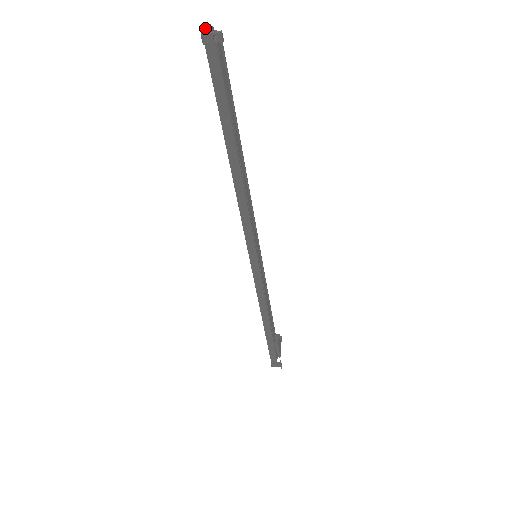
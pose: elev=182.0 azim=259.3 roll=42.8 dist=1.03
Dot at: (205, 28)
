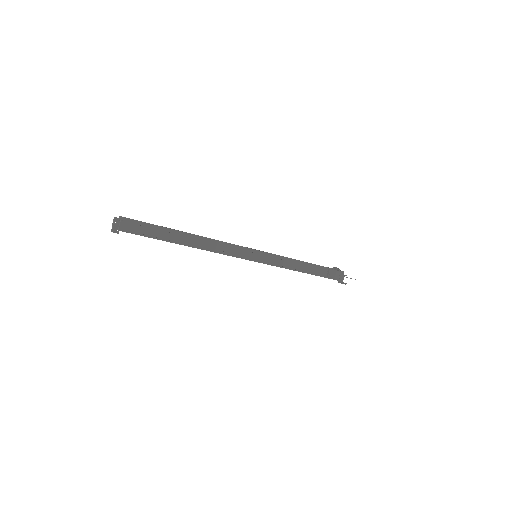
Dot at: (112, 223)
